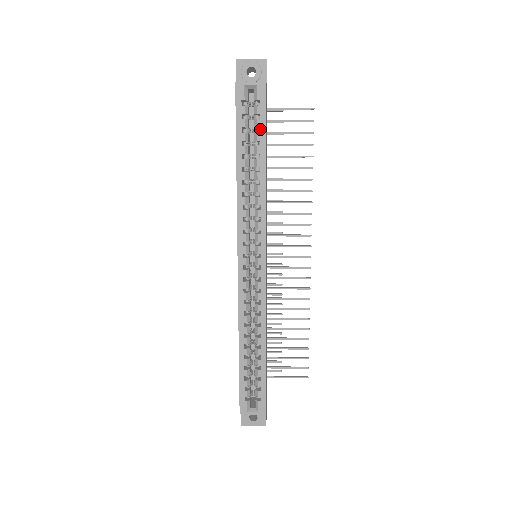
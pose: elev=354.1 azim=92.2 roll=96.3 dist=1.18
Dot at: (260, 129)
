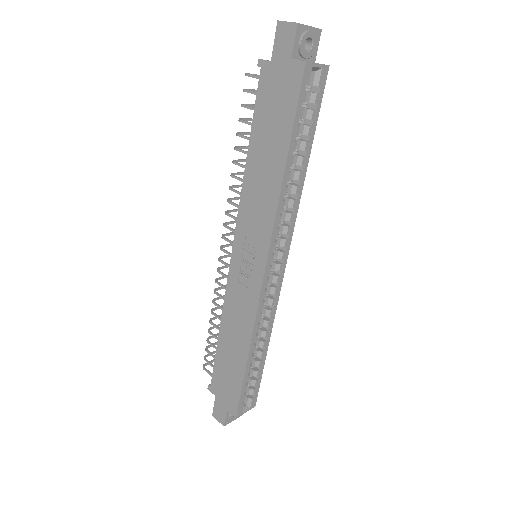
Dot at: (313, 122)
